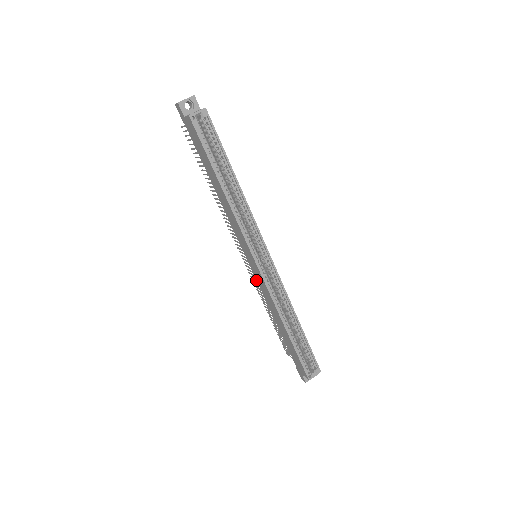
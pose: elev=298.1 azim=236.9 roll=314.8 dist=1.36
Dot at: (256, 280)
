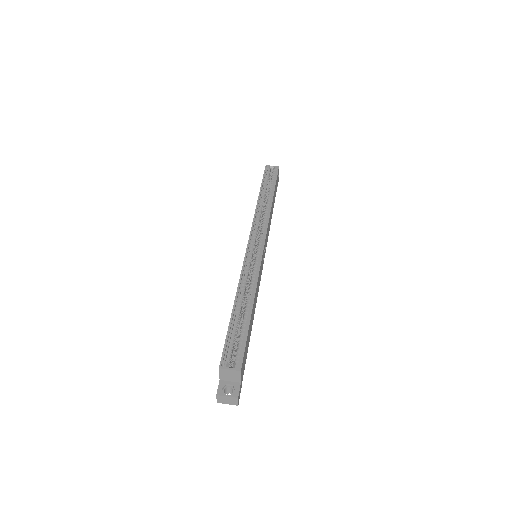
Dot at: occluded
